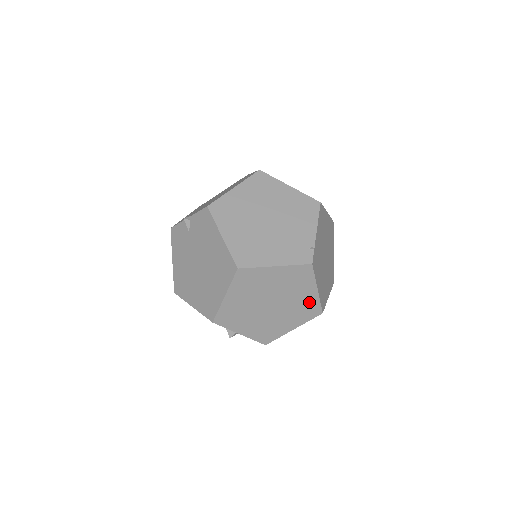
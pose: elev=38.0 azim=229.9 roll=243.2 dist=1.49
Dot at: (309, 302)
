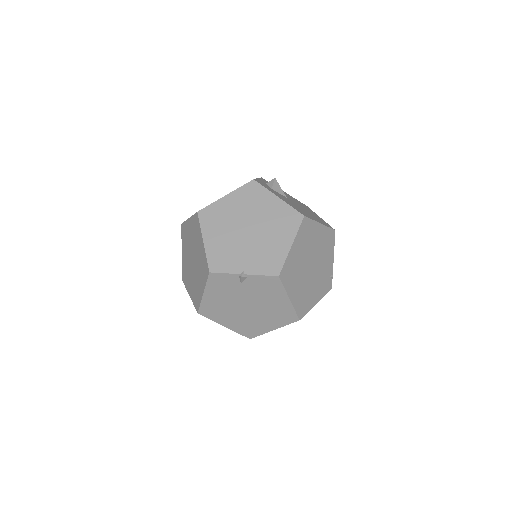
Dot at: occluded
